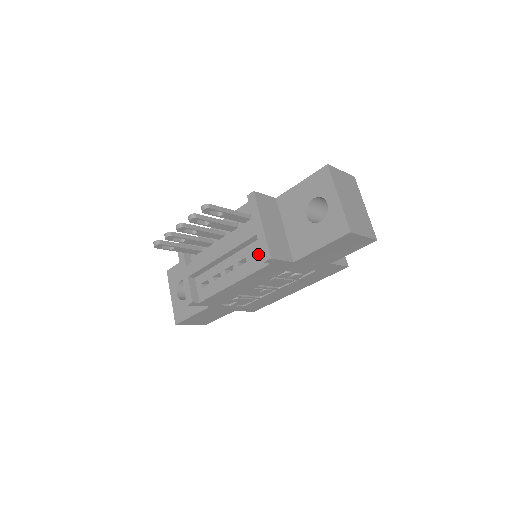
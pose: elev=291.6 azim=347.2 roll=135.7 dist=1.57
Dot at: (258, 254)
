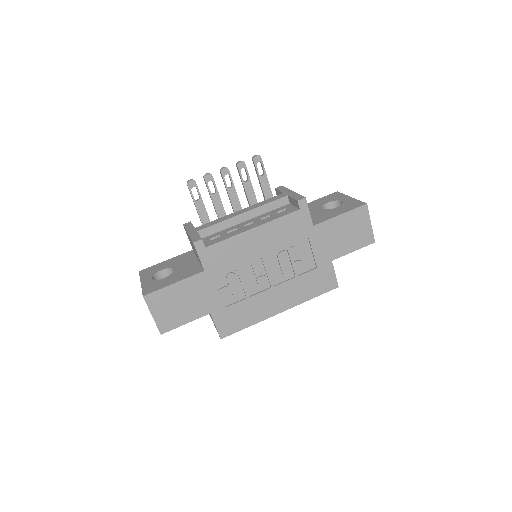
Dot at: occluded
